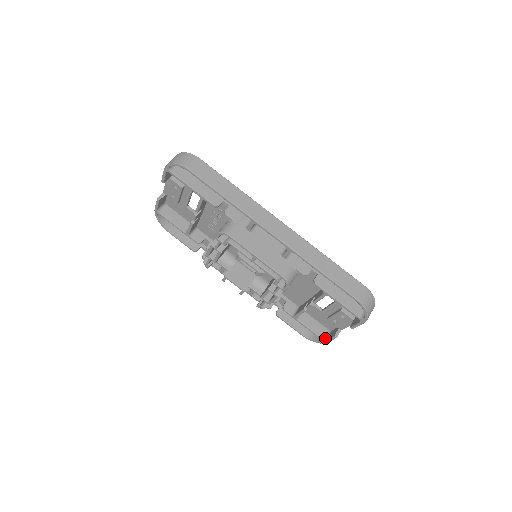
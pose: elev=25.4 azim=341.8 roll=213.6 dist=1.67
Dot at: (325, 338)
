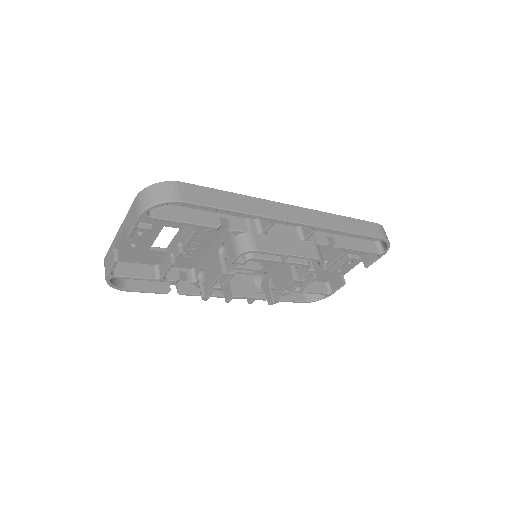
Dot at: (329, 291)
